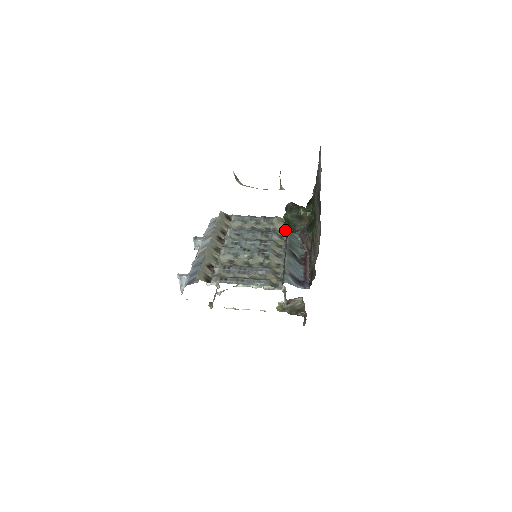
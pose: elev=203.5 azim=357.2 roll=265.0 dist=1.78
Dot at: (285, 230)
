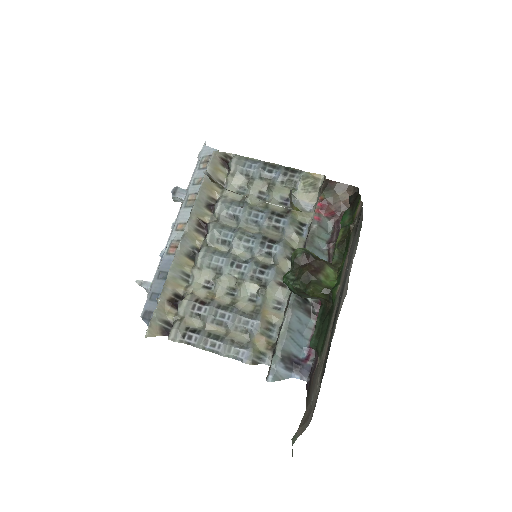
Dot at: (312, 208)
